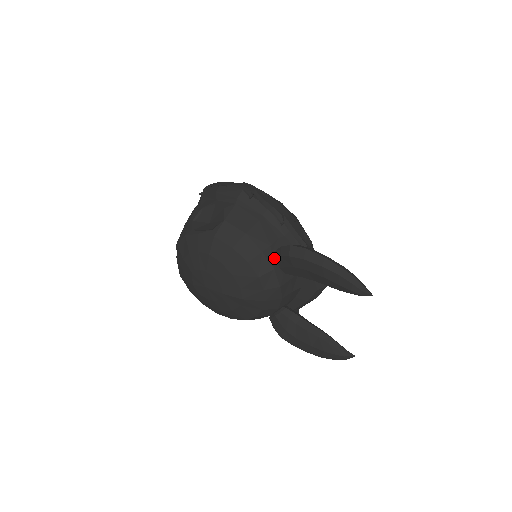
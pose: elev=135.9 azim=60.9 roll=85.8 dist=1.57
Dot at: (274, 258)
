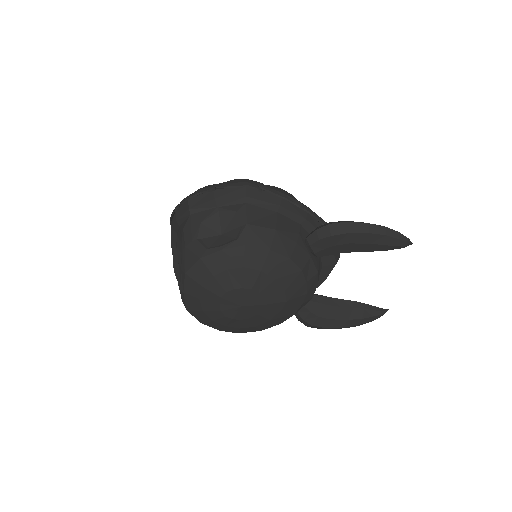
Dot at: (306, 245)
